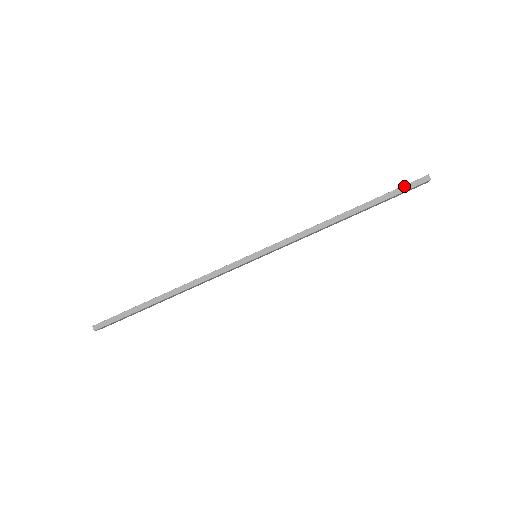
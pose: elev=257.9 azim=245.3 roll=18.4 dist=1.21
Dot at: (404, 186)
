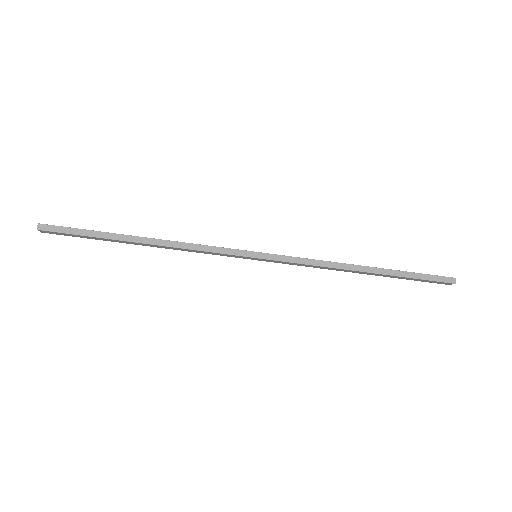
Dot at: (430, 275)
